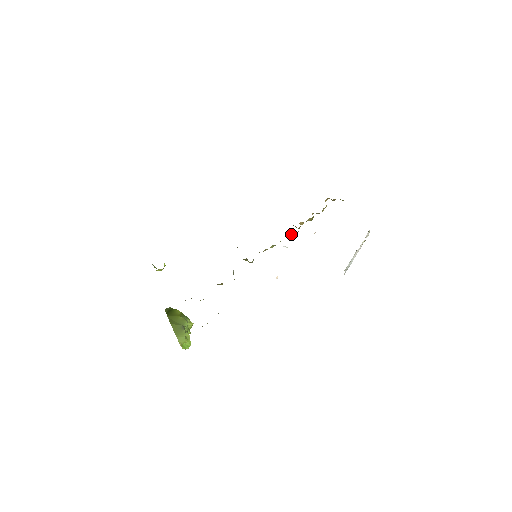
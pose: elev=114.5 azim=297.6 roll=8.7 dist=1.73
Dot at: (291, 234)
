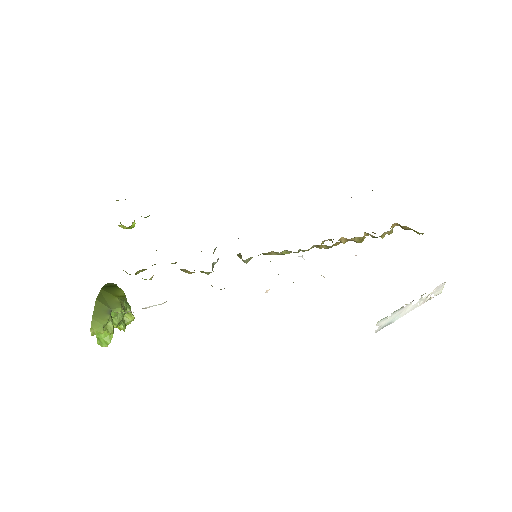
Dot at: (321, 247)
